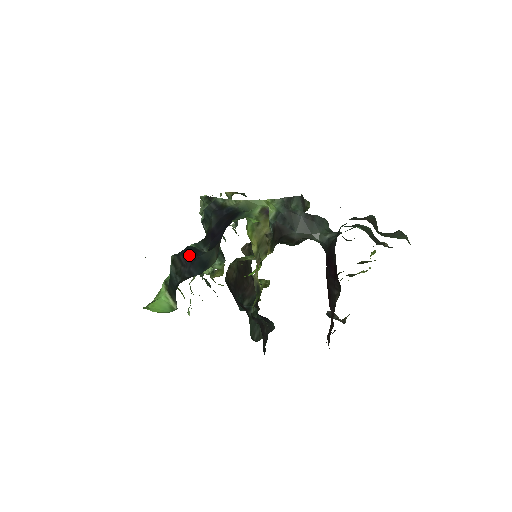
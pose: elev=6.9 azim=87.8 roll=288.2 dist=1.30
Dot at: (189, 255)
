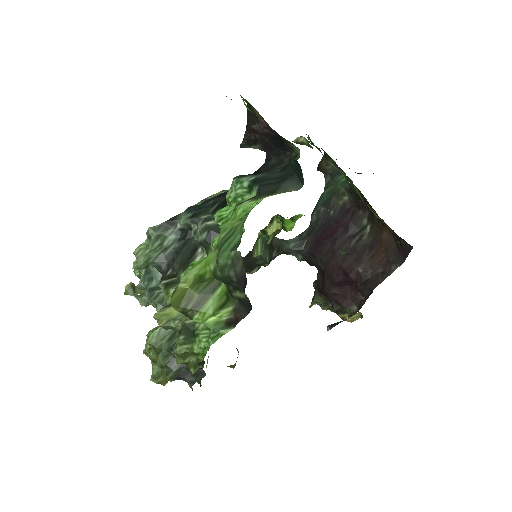
Dot at: occluded
